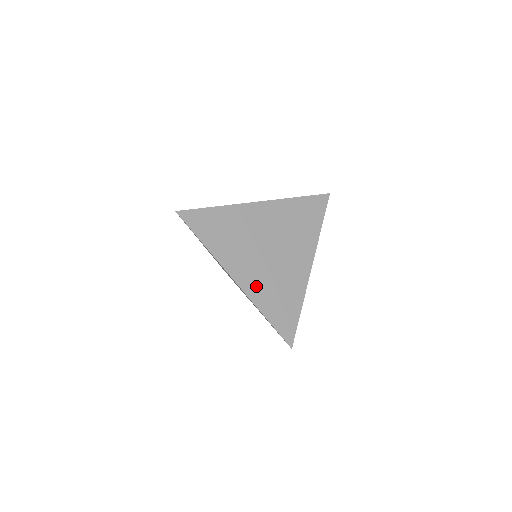
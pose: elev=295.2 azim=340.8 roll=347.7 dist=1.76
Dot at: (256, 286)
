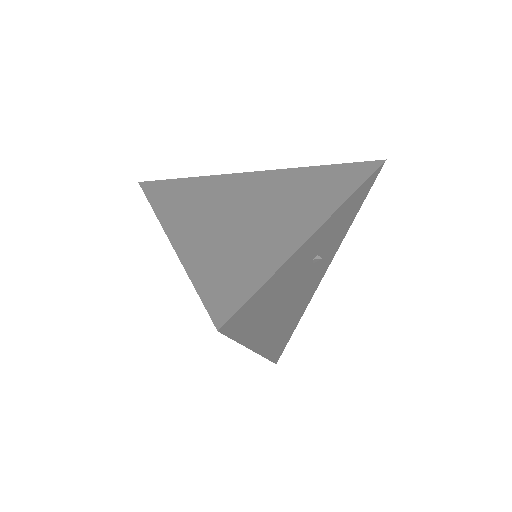
Dot at: (199, 243)
